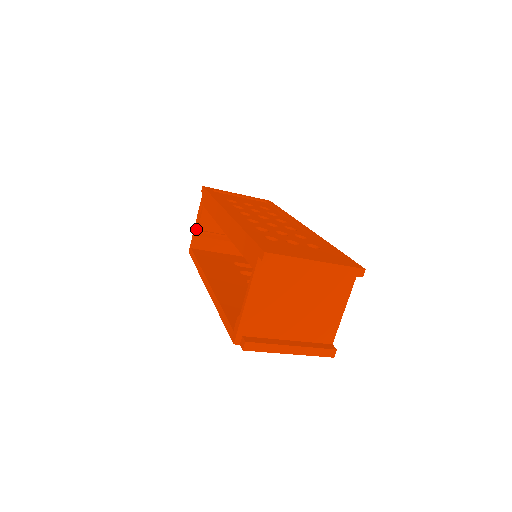
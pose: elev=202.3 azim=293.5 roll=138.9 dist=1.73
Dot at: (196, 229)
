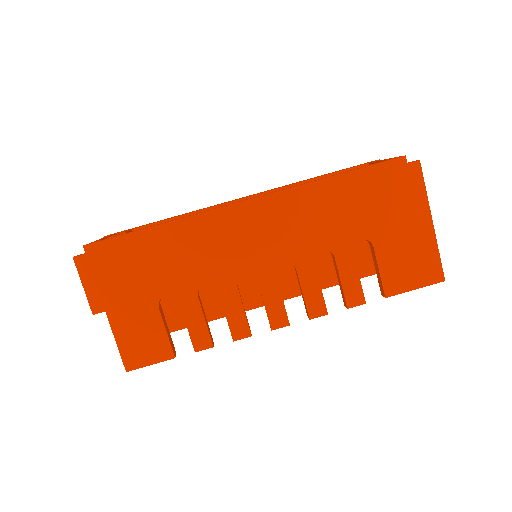
Dot at: occluded
